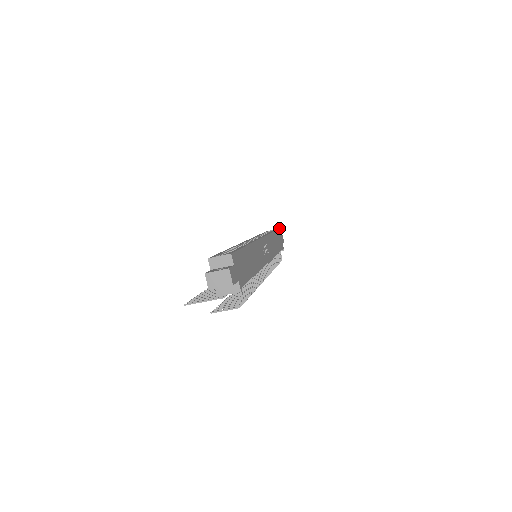
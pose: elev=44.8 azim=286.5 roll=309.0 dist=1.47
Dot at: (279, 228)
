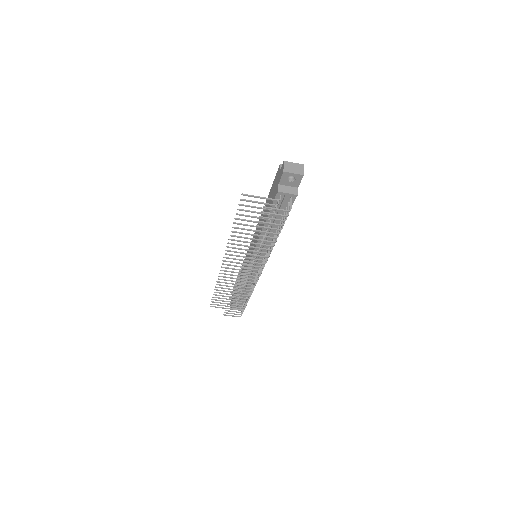
Dot at: occluded
